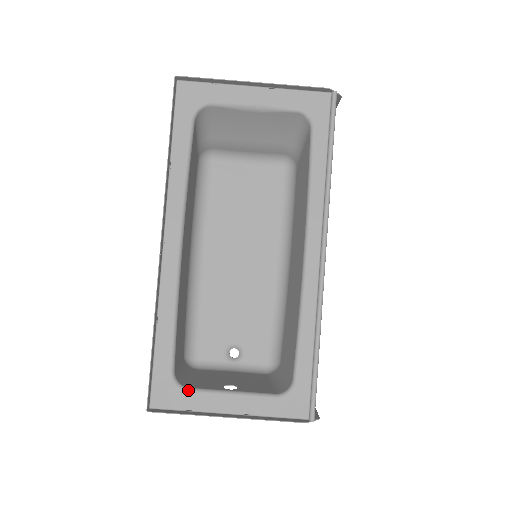
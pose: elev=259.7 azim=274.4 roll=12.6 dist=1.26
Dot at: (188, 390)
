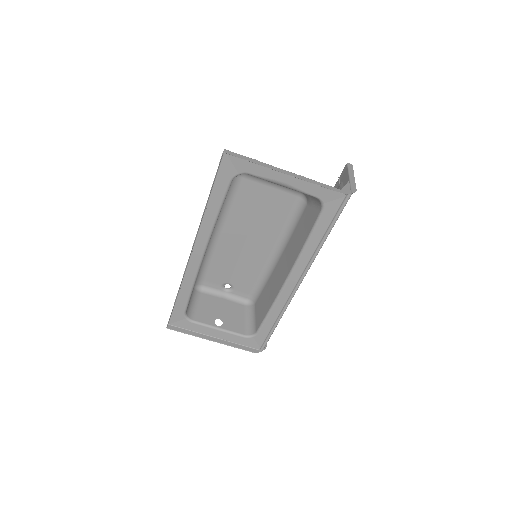
Dot at: (193, 322)
